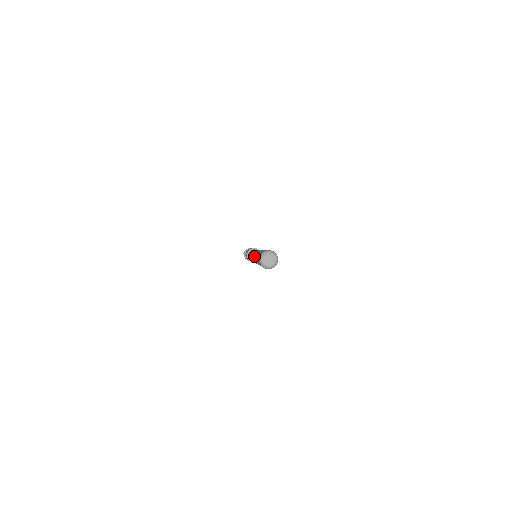
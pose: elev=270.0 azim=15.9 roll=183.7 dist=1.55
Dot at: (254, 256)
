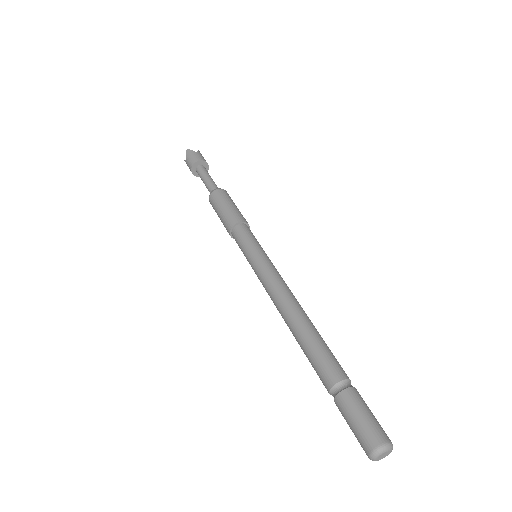
Dot at: occluded
